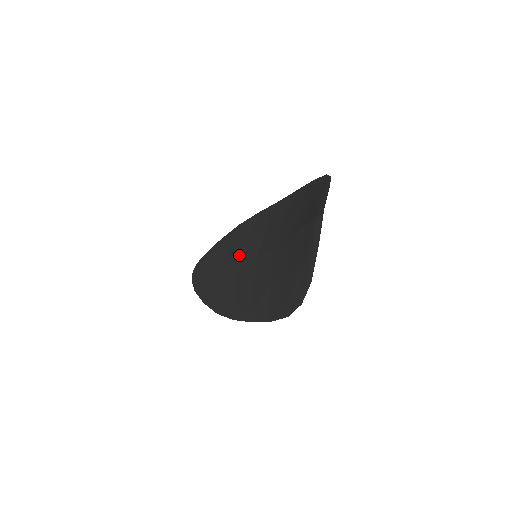
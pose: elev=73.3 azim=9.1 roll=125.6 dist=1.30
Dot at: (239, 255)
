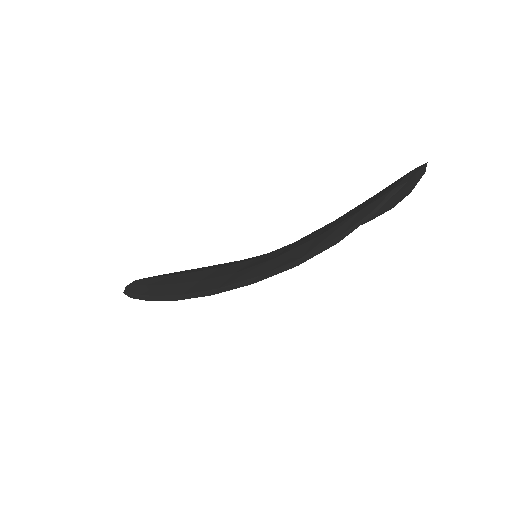
Dot at: (223, 265)
